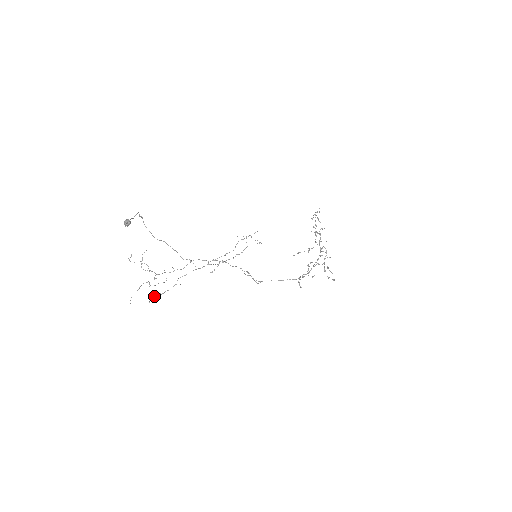
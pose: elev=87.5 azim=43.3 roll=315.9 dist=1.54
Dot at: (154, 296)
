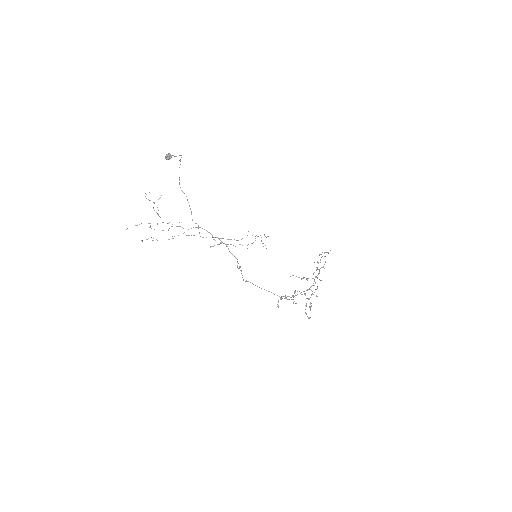
Dot at: occluded
